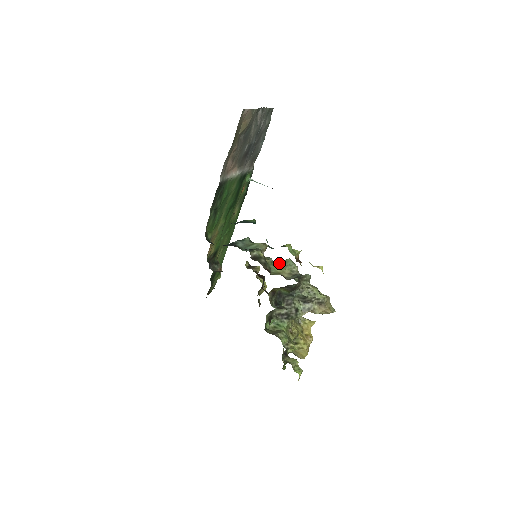
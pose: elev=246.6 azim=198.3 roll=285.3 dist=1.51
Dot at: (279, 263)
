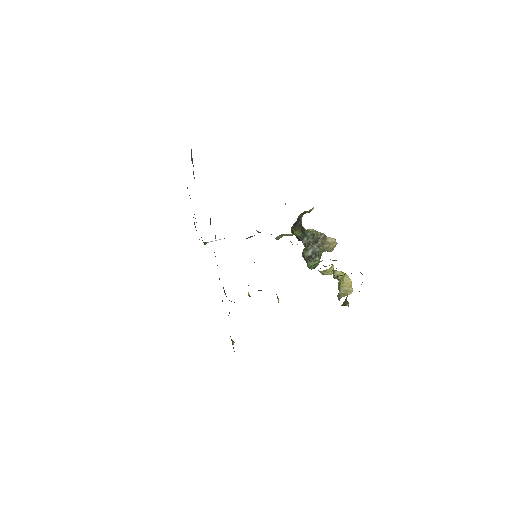
Dot at: (277, 238)
